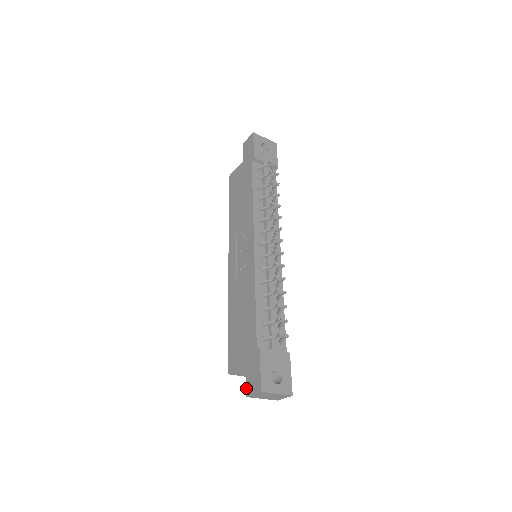
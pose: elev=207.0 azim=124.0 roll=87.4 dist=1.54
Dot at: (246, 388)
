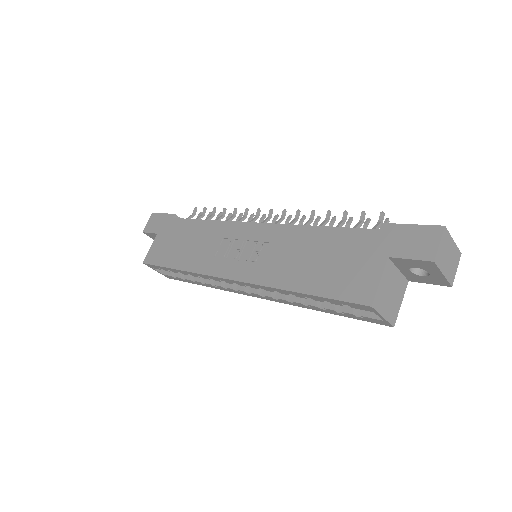
Dot at: (420, 259)
